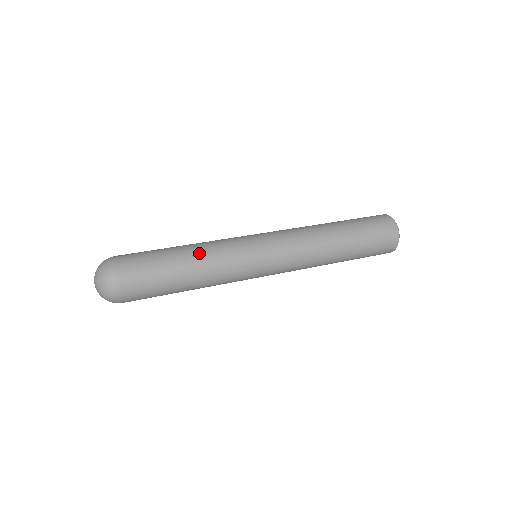
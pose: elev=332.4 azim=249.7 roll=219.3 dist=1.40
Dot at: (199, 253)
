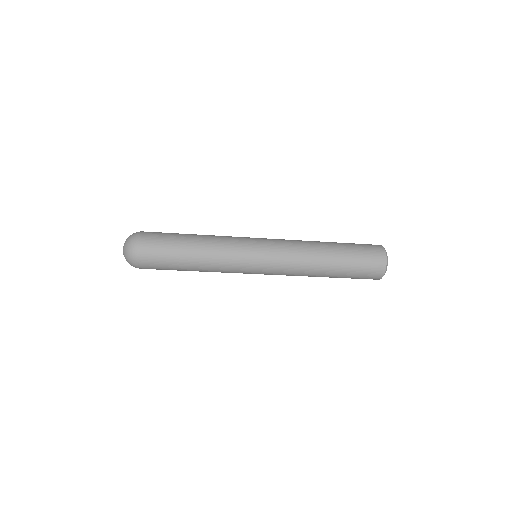
Dot at: (207, 237)
